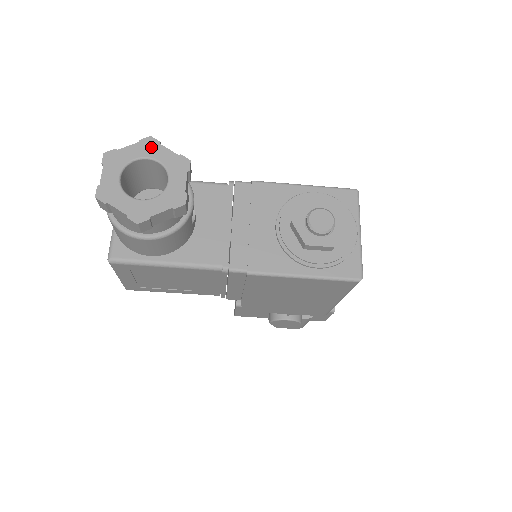
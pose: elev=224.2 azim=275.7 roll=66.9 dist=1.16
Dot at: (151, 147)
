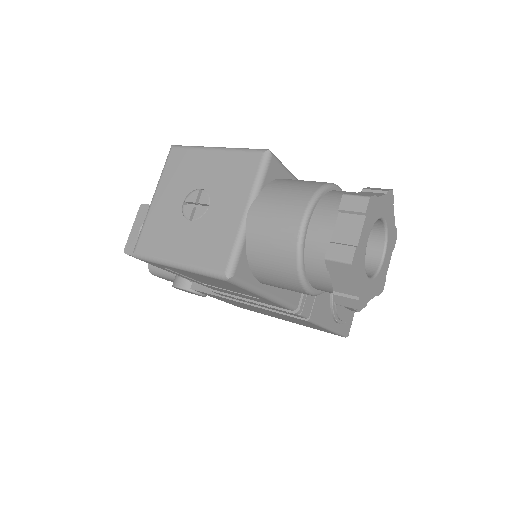
Dot at: (390, 206)
